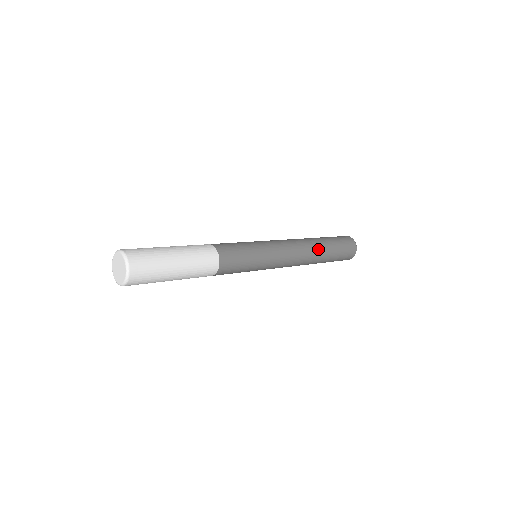
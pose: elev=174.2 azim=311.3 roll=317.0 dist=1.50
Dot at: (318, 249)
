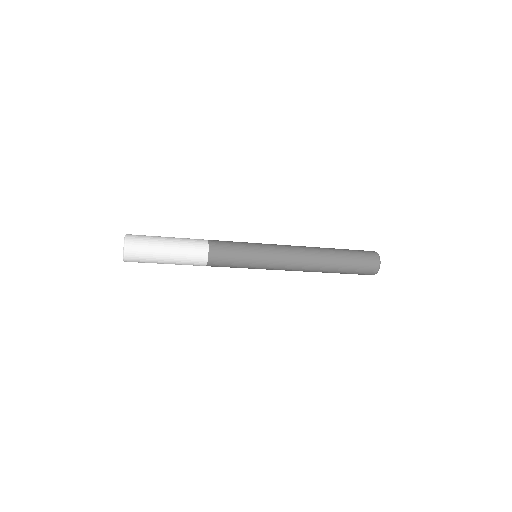
Dot at: (324, 264)
